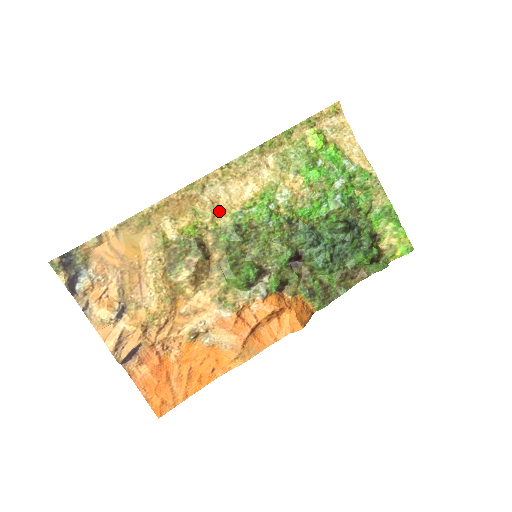
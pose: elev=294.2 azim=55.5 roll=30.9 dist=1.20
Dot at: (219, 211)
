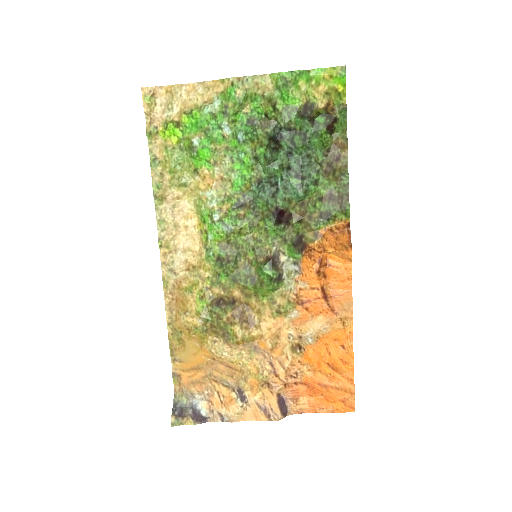
Dot at: (198, 269)
